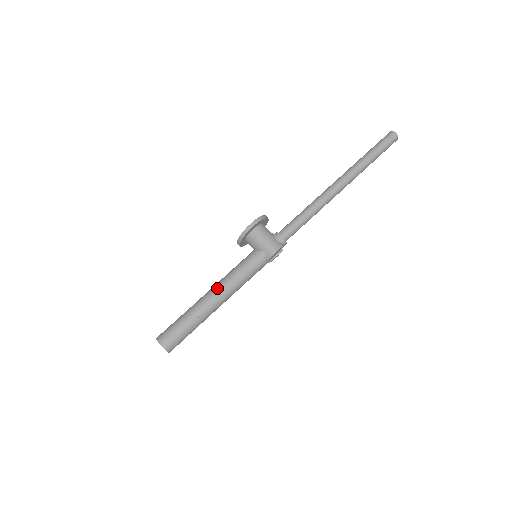
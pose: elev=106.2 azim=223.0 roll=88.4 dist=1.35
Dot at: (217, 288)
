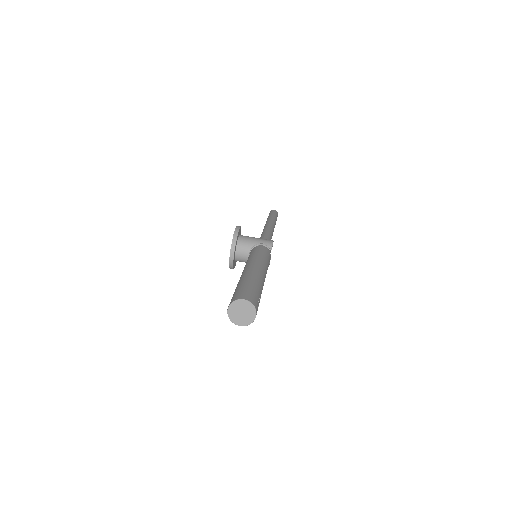
Dot at: (250, 264)
